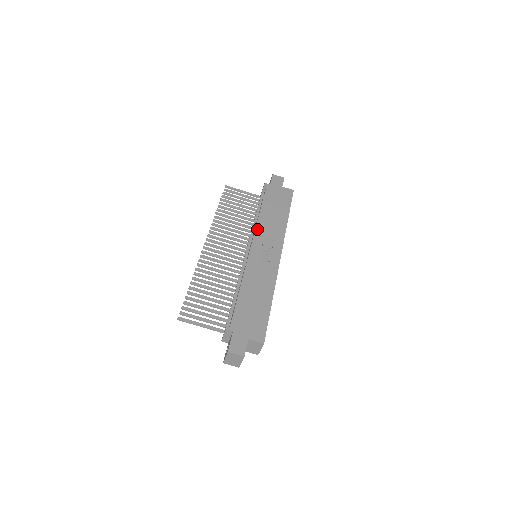
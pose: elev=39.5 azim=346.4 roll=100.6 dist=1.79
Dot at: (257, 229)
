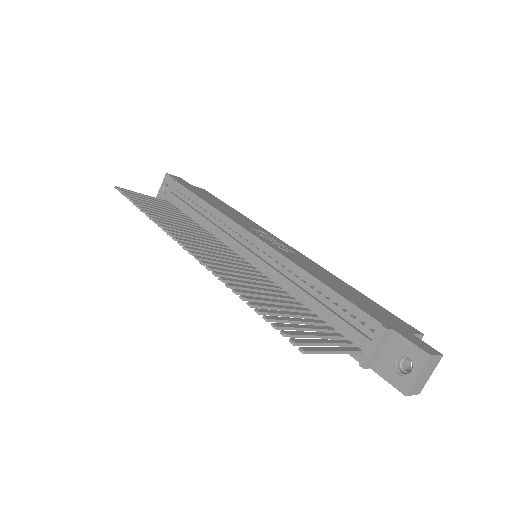
Dot at: (233, 220)
